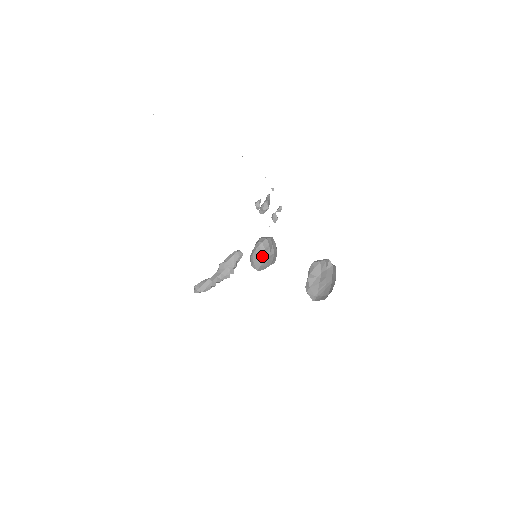
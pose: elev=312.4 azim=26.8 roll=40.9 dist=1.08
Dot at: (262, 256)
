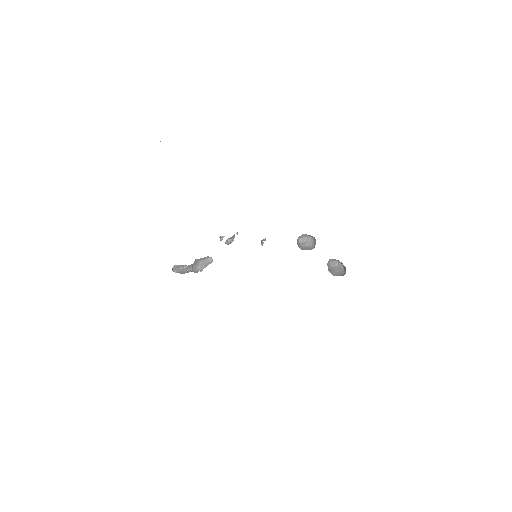
Dot at: (299, 245)
